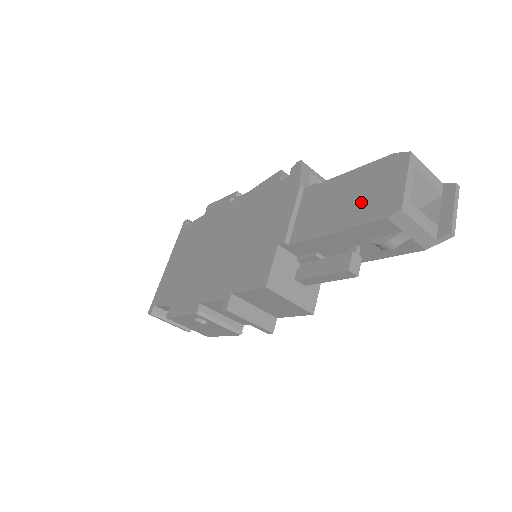
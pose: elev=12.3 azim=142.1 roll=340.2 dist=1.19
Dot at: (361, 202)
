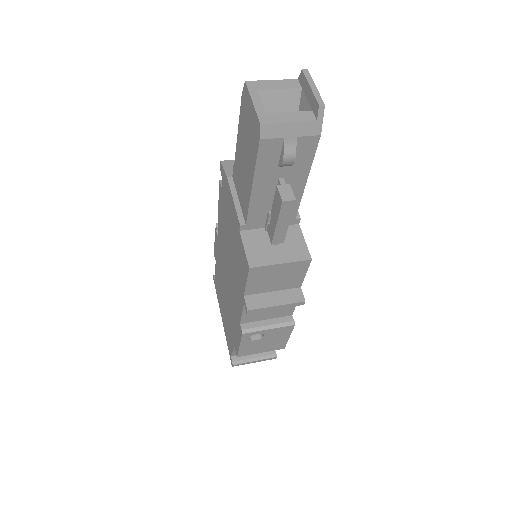
Dot at: (249, 147)
